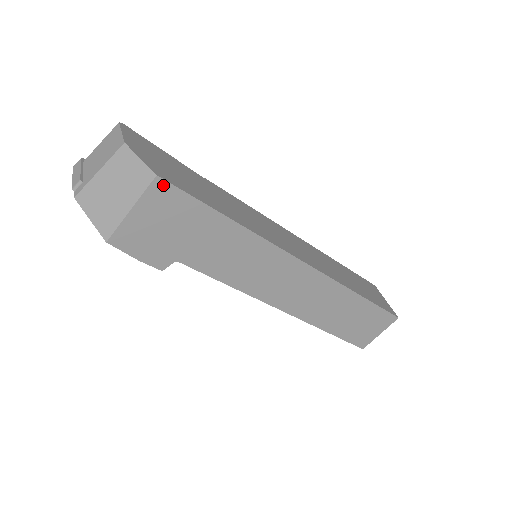
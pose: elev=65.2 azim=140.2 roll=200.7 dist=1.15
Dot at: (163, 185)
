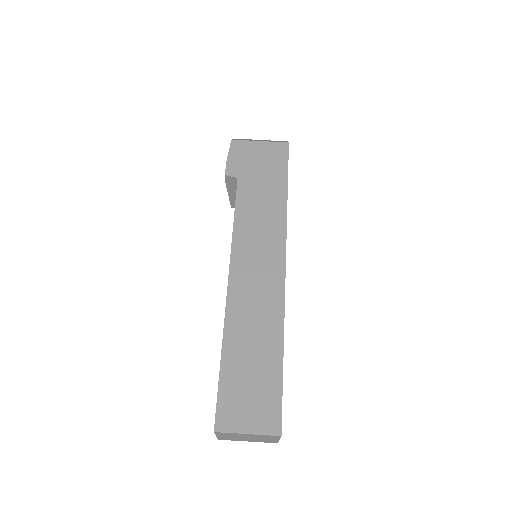
Dot at: (285, 148)
